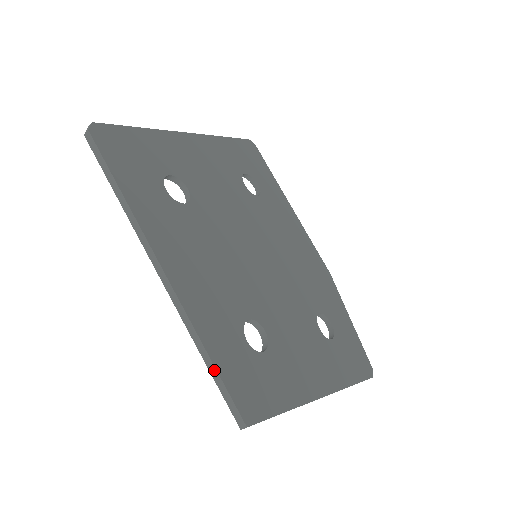
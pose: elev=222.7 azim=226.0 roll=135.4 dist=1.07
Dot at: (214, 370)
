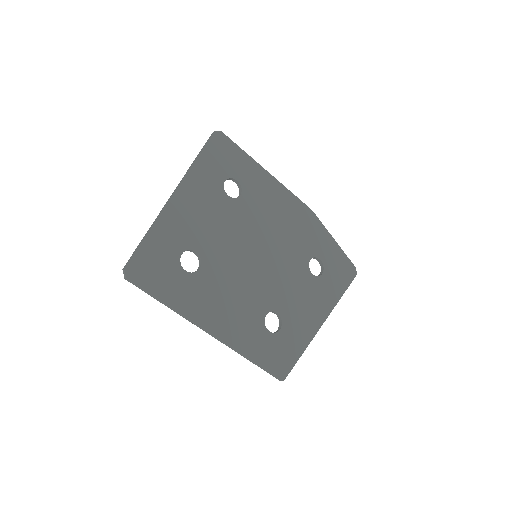
Dot at: (258, 365)
